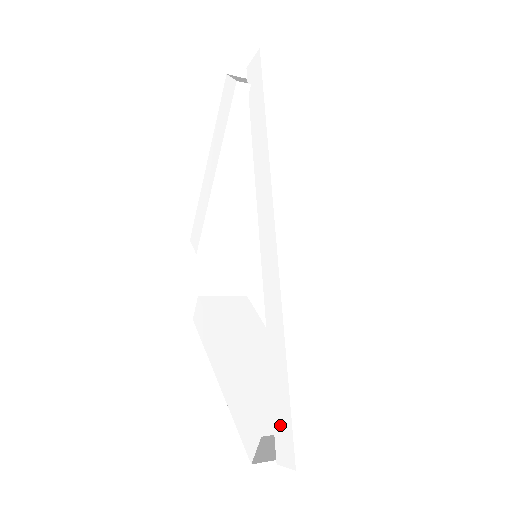
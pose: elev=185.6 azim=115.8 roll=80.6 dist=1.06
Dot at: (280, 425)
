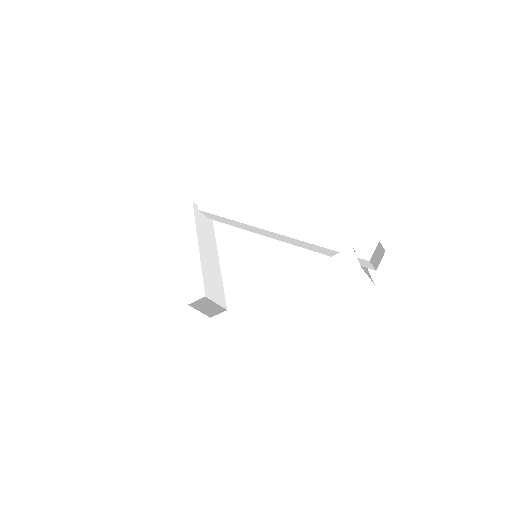
Dot at: (353, 247)
